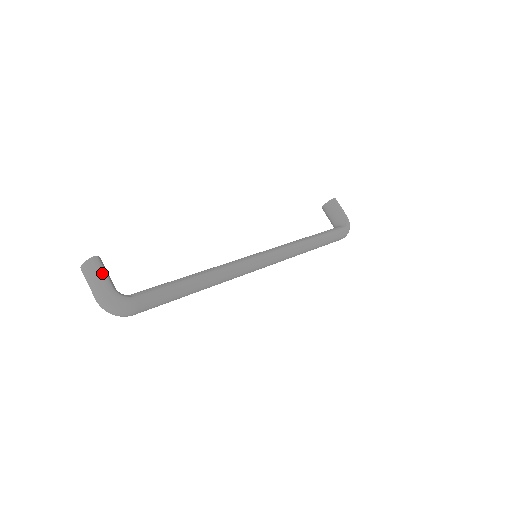
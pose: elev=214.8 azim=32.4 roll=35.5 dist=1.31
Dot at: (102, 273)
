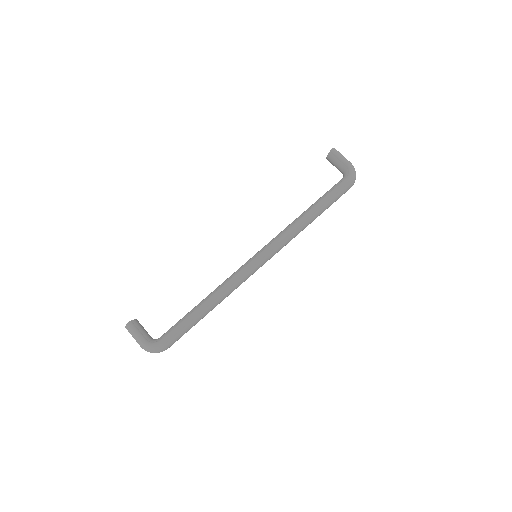
Dot at: (135, 333)
